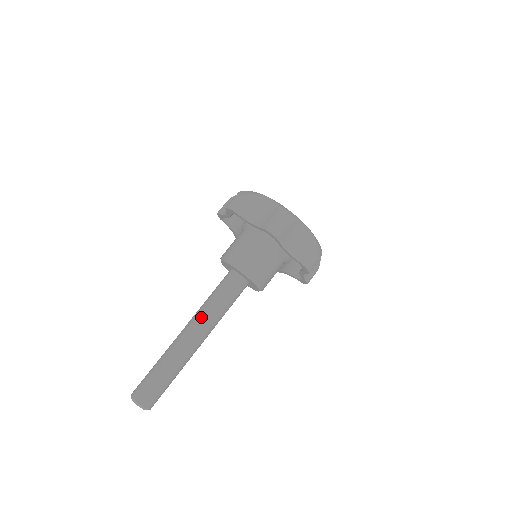
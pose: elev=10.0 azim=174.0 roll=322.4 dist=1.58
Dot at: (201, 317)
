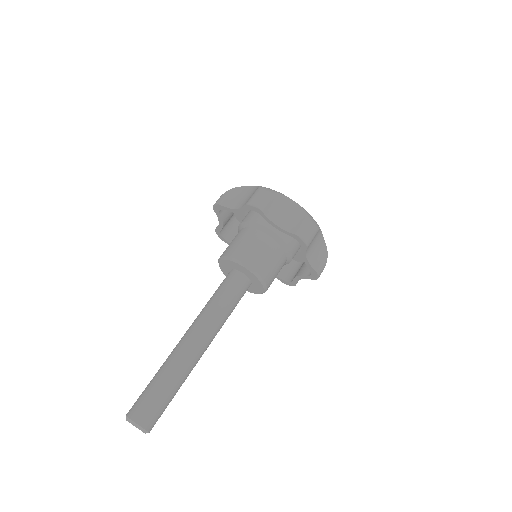
Dot at: (199, 318)
